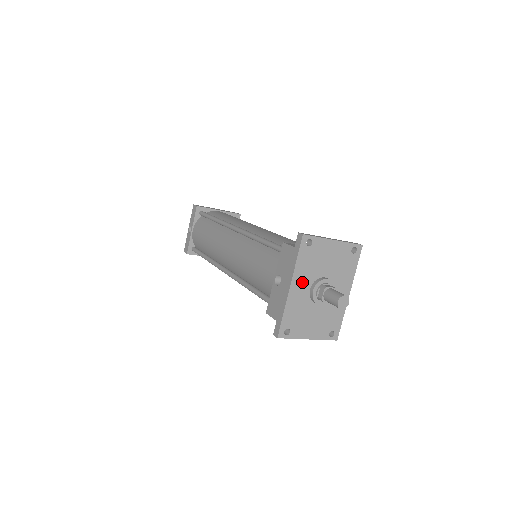
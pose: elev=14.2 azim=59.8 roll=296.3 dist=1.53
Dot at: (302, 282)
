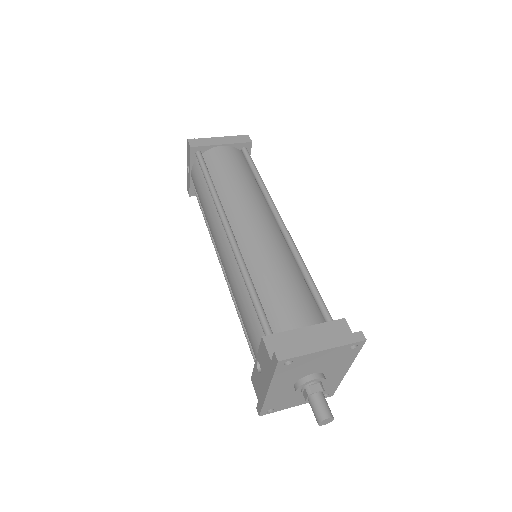
Dot at: (283, 385)
